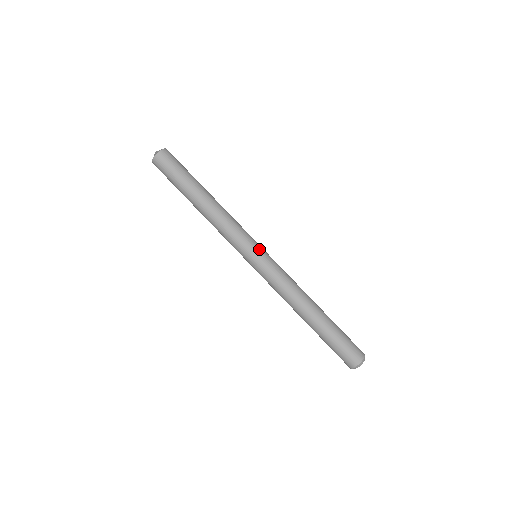
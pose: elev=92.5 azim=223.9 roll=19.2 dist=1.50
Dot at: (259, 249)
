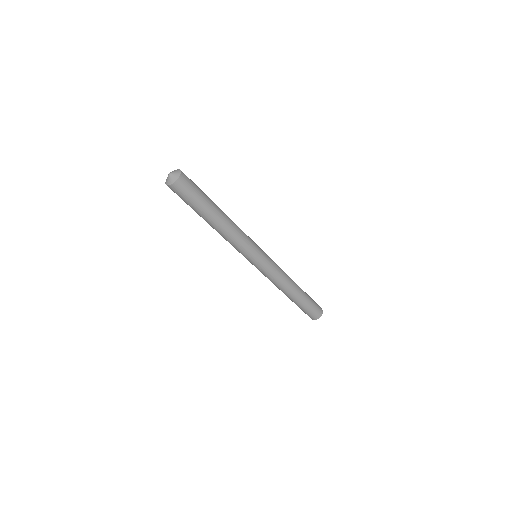
Dot at: (260, 257)
